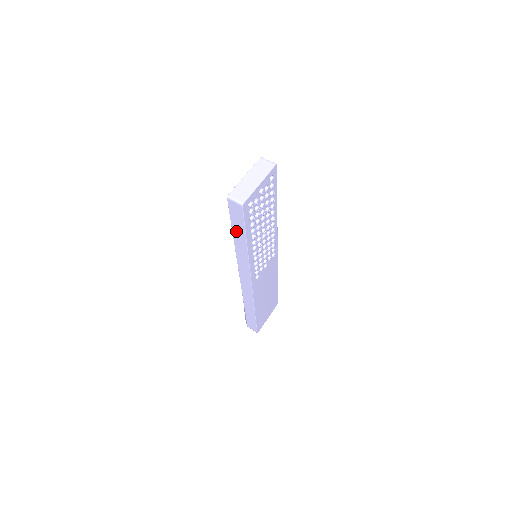
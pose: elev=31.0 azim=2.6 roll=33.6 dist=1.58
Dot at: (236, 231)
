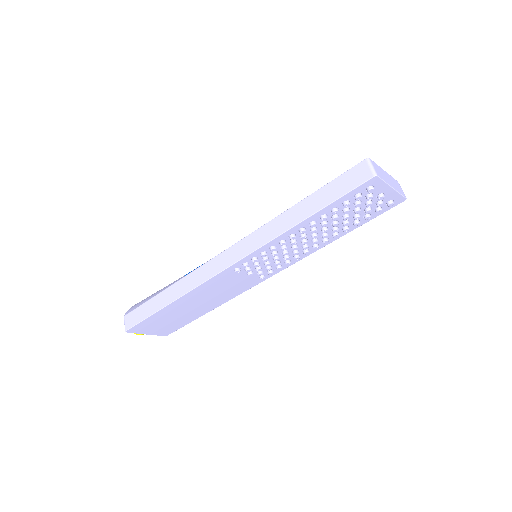
Dot at: (315, 198)
